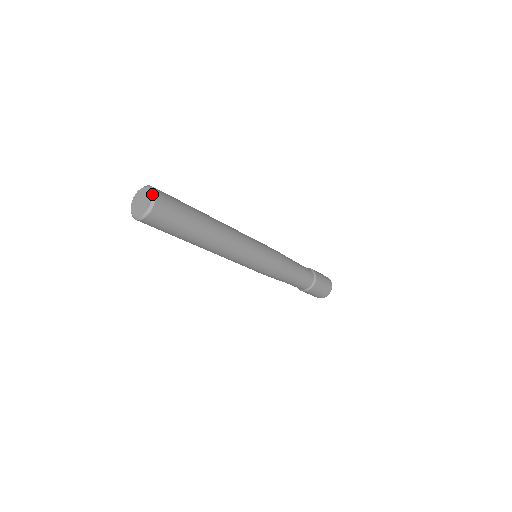
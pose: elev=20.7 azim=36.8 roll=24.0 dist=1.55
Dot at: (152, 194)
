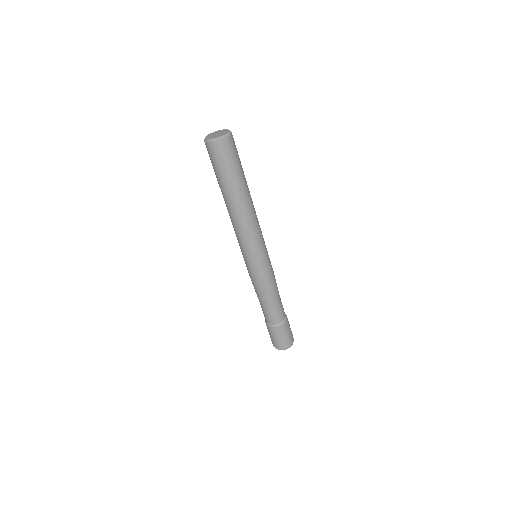
Dot at: (228, 133)
